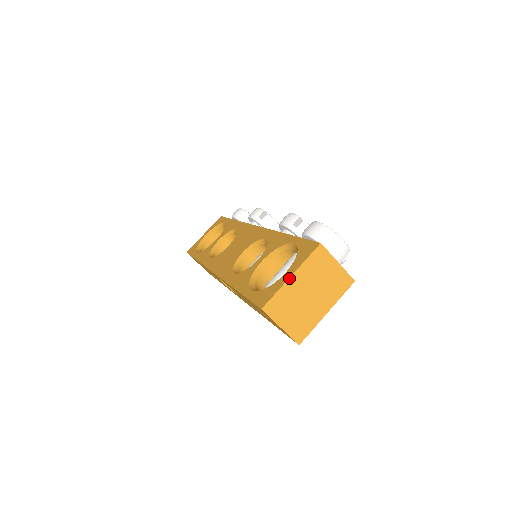
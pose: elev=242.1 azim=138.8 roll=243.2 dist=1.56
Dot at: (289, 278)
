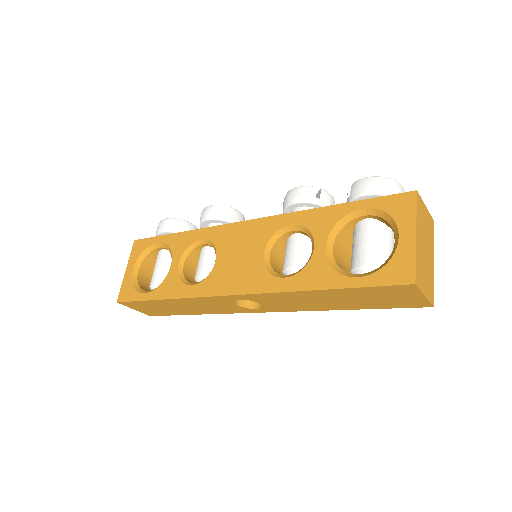
Dot at: (416, 239)
